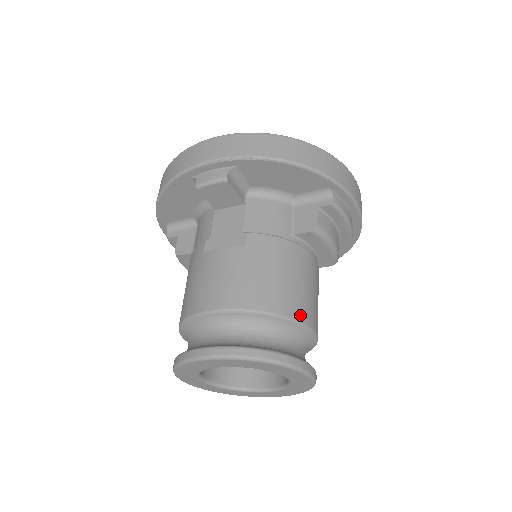
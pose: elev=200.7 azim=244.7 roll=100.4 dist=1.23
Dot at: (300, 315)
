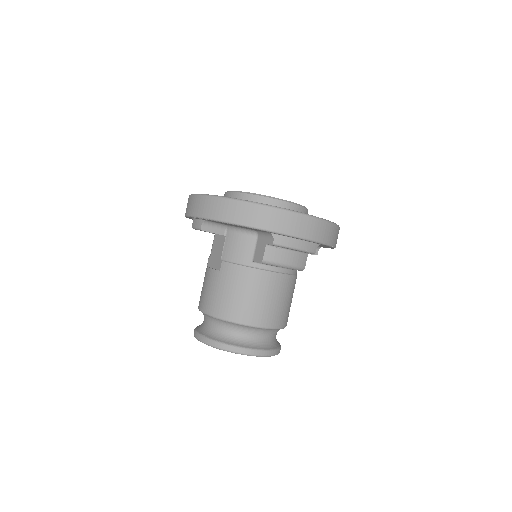
Dot at: (249, 320)
